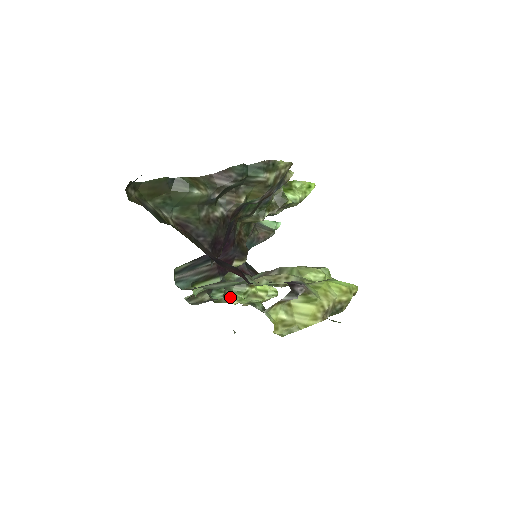
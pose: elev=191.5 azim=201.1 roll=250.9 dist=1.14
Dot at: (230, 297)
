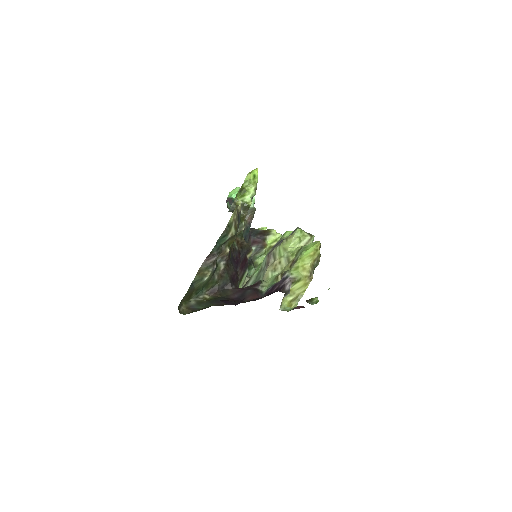
Dot at: (259, 264)
